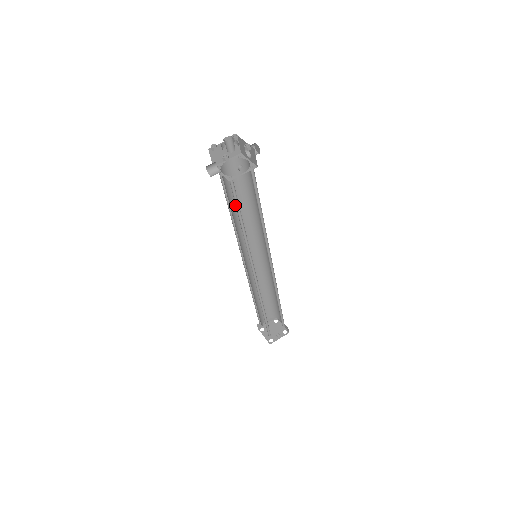
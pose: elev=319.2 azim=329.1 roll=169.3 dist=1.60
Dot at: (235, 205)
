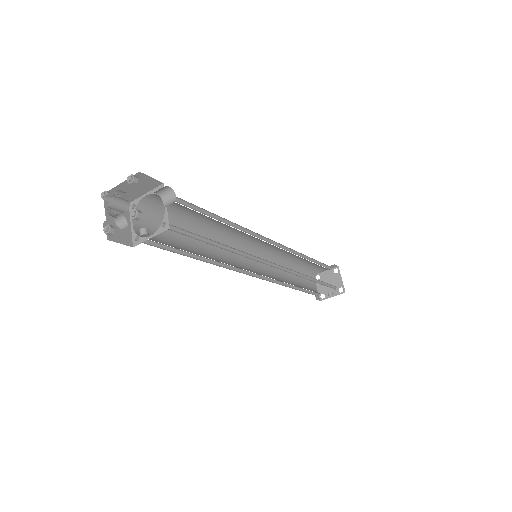
Dot at: (196, 221)
